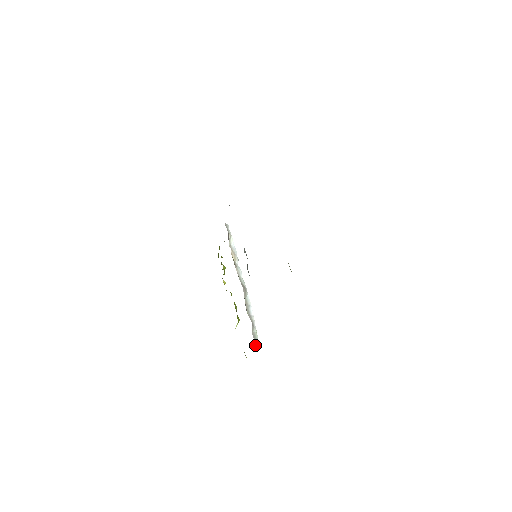
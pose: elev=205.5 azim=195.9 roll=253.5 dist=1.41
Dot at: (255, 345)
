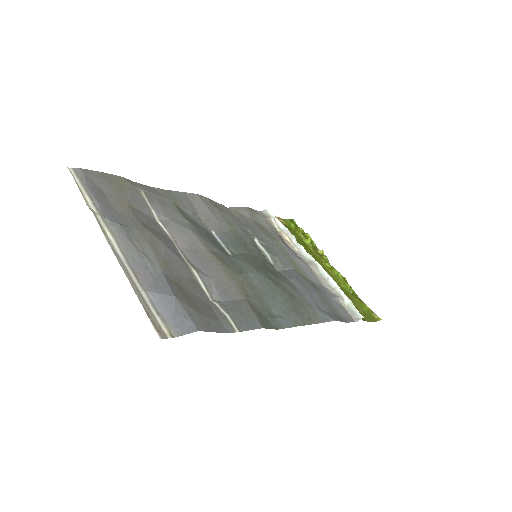
Dot at: (353, 319)
